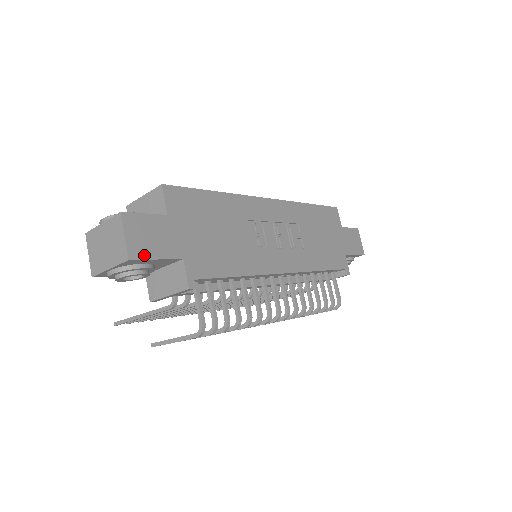
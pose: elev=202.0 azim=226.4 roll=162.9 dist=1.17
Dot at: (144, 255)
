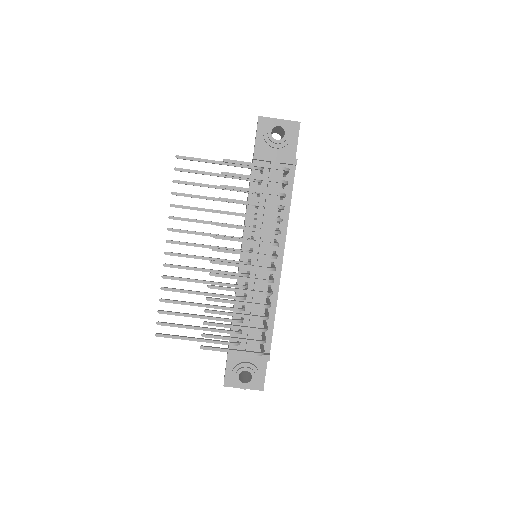
Dot at: occluded
